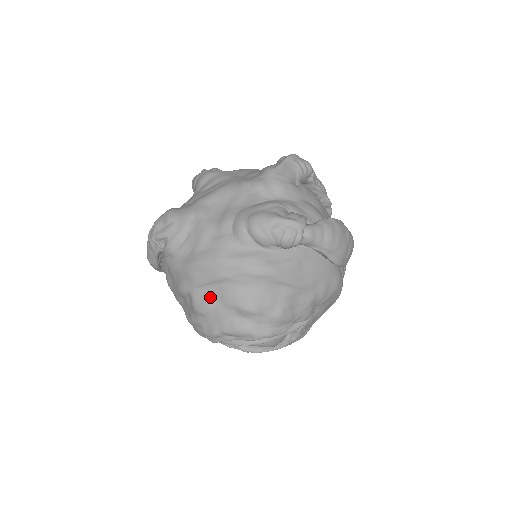
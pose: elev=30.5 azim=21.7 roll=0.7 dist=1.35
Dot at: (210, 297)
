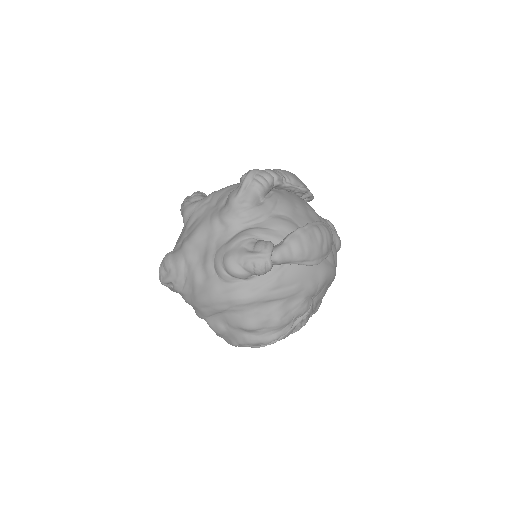
Dot at: (219, 323)
